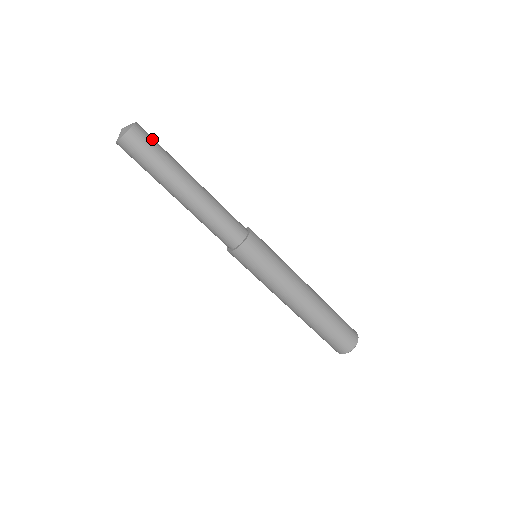
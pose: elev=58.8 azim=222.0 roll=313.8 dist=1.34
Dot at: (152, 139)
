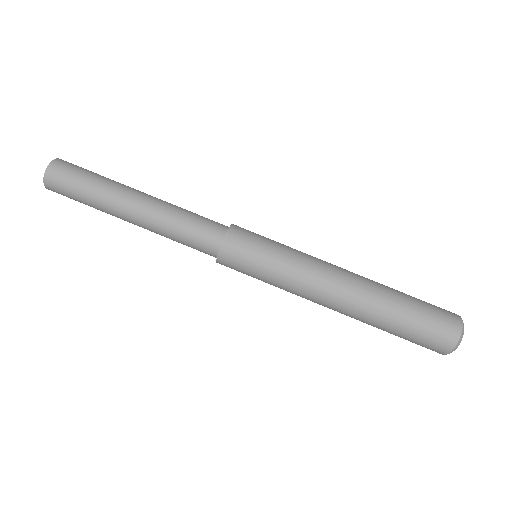
Dot at: occluded
